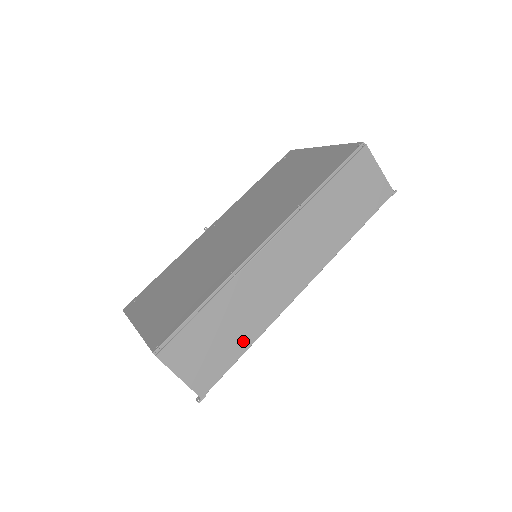
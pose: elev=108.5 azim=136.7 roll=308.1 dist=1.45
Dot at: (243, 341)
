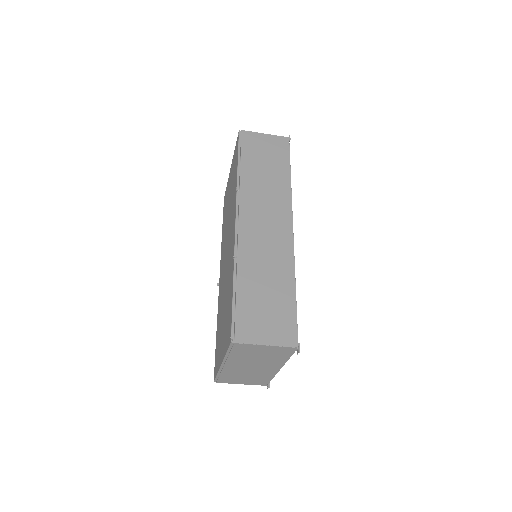
Dot at: (287, 289)
